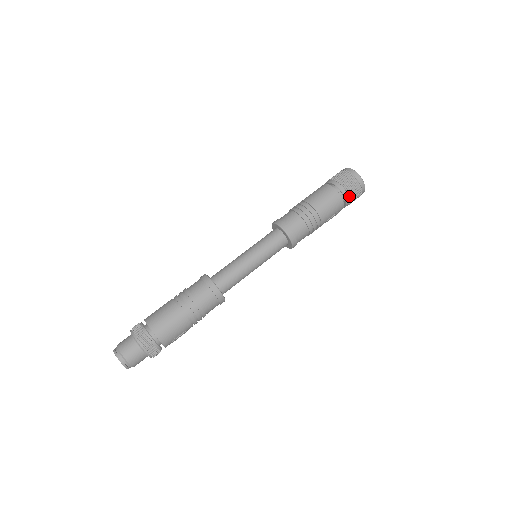
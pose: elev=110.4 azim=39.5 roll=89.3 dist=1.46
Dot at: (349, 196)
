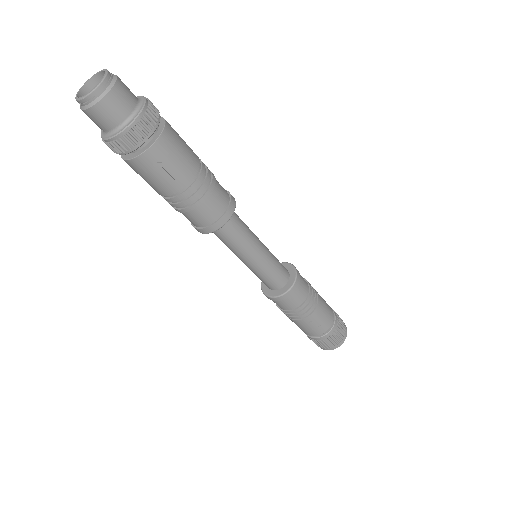
Dot at: (336, 329)
